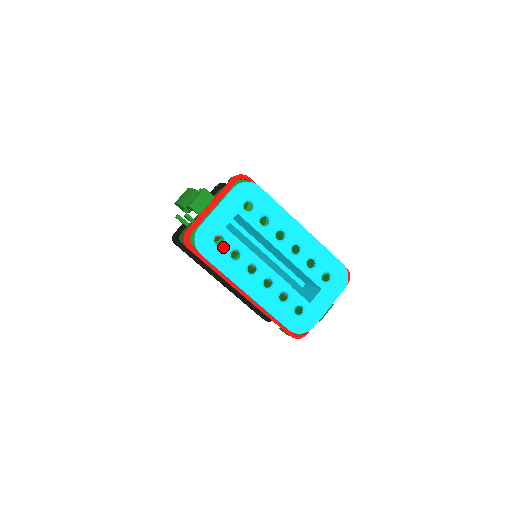
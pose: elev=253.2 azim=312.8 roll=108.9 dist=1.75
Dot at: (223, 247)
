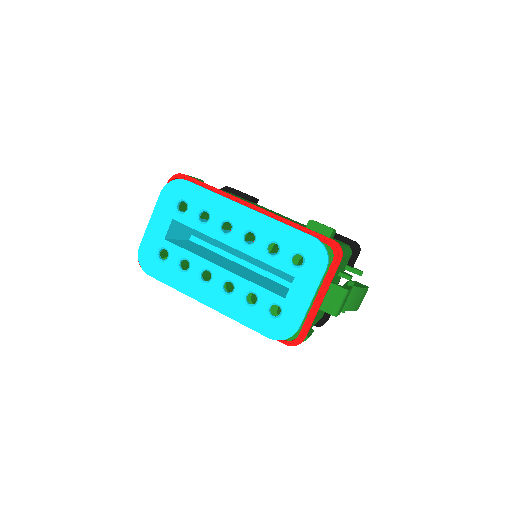
Dot at: (168, 261)
